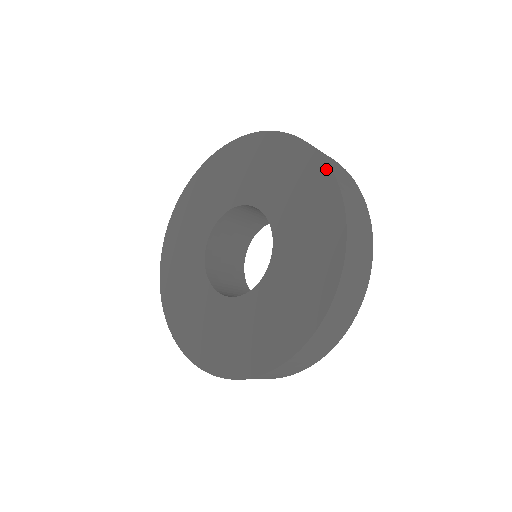
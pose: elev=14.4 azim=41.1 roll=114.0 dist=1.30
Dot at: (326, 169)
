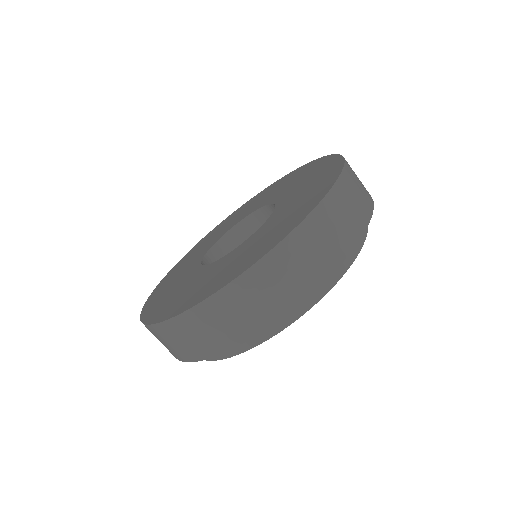
Dot at: (339, 169)
